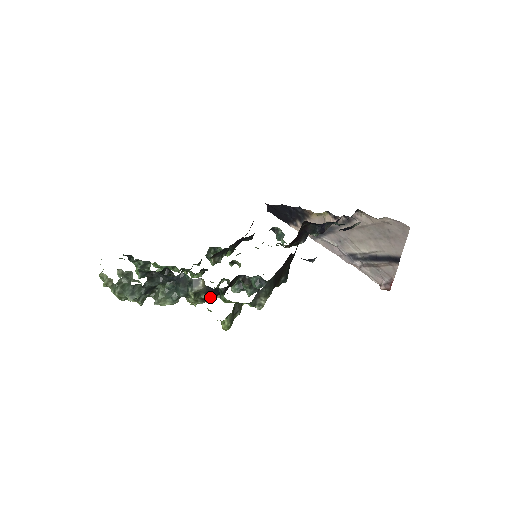
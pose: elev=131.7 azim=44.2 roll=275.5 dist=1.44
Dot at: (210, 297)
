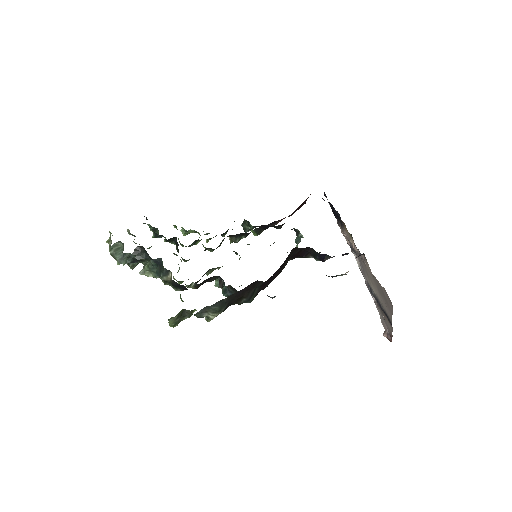
Dot at: (177, 289)
